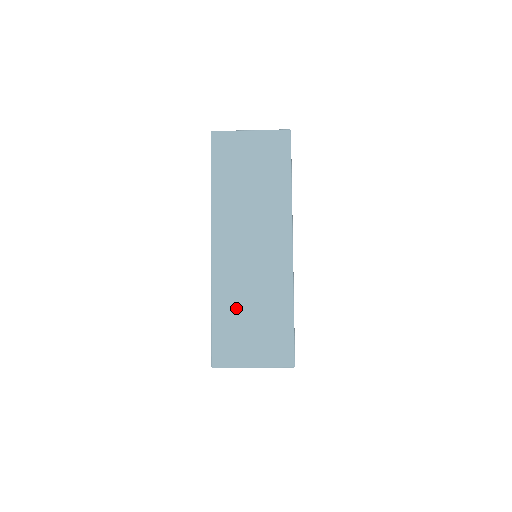
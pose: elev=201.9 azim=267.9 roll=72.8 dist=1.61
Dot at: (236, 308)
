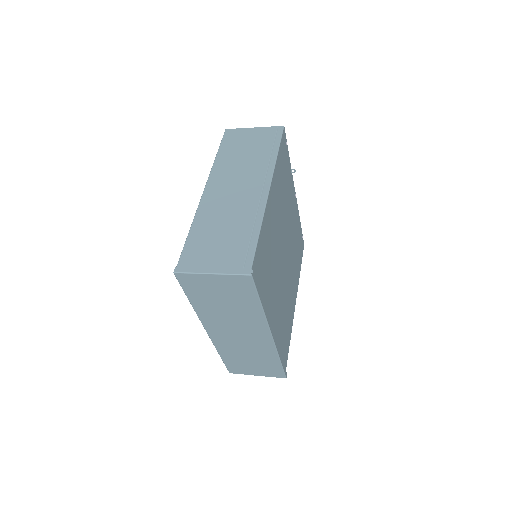
Dot at: (237, 356)
